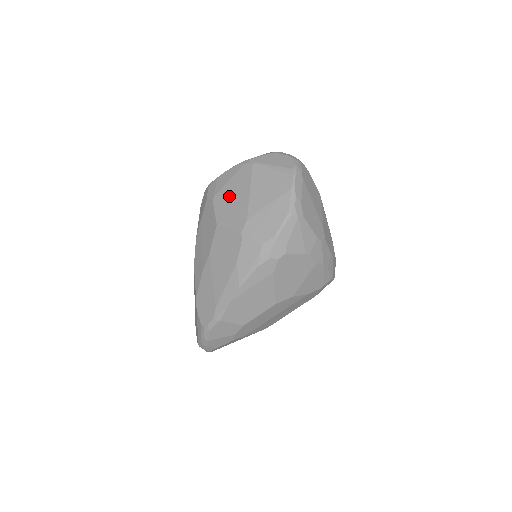
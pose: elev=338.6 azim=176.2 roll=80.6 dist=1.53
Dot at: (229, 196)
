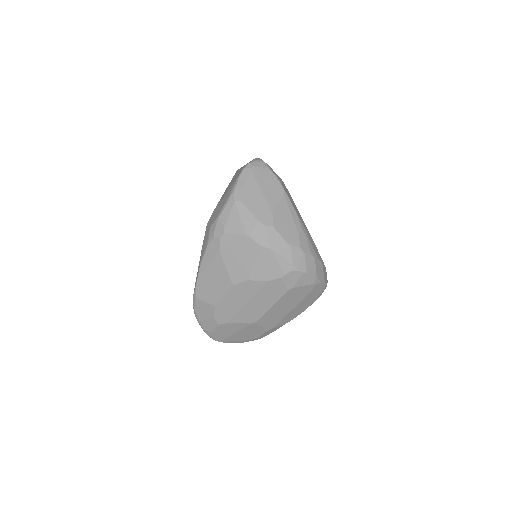
Dot at: occluded
